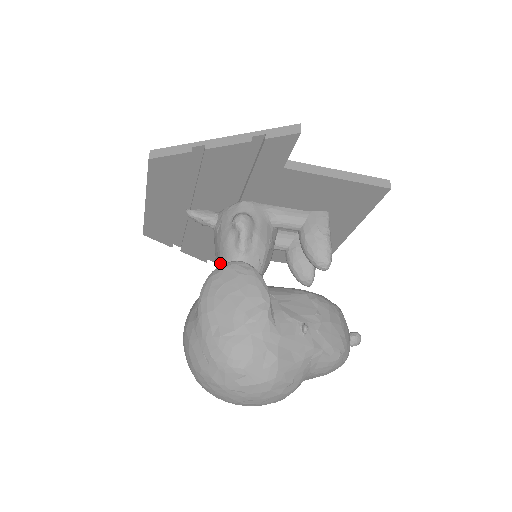
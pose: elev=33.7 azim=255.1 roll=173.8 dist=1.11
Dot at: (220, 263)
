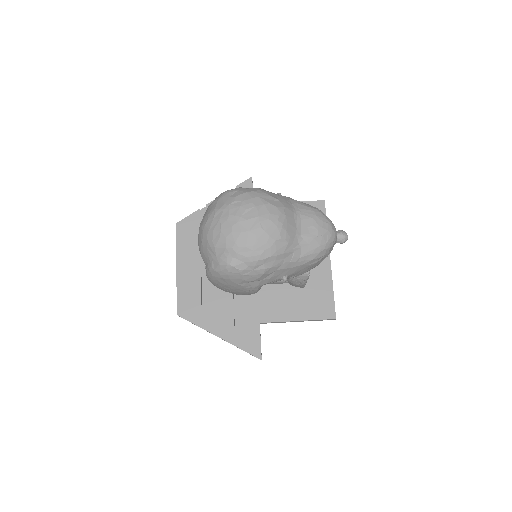
Dot at: occluded
